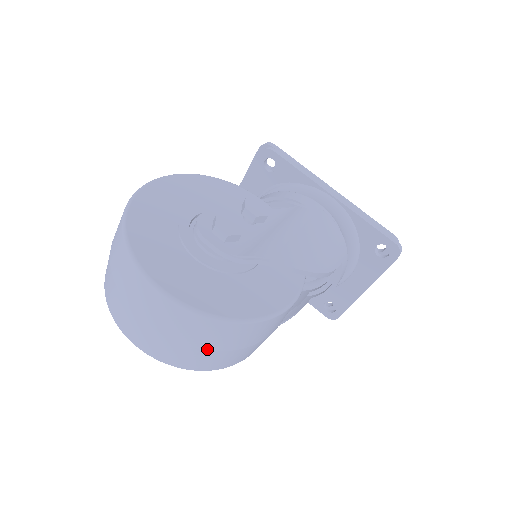
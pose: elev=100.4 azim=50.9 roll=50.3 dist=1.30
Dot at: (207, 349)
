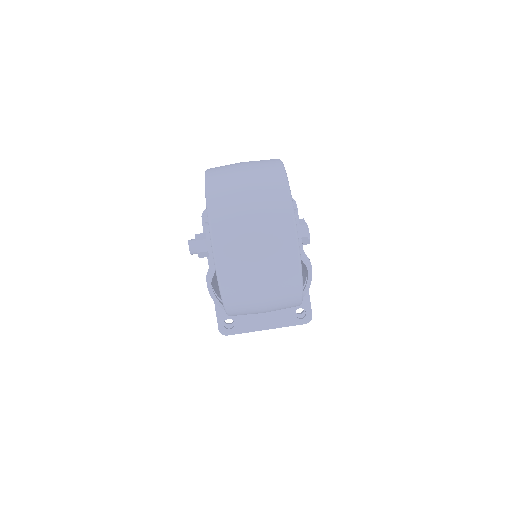
Dot at: (263, 291)
